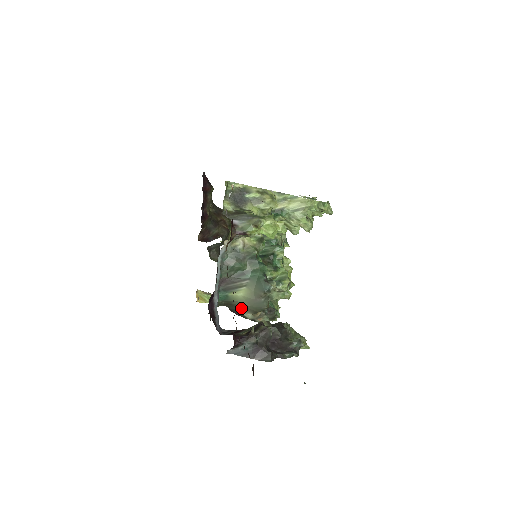
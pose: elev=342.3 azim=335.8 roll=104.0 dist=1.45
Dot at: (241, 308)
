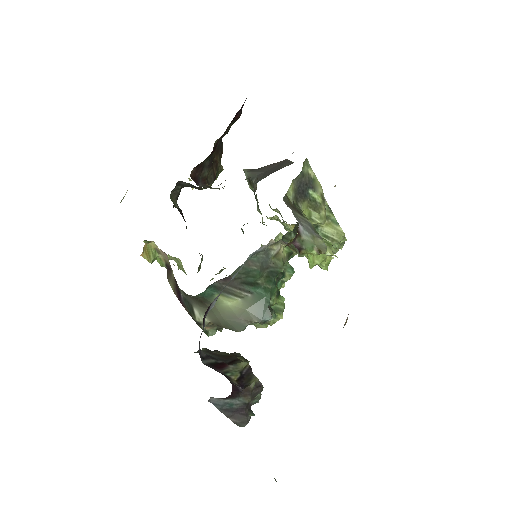
Dot at: occluded
